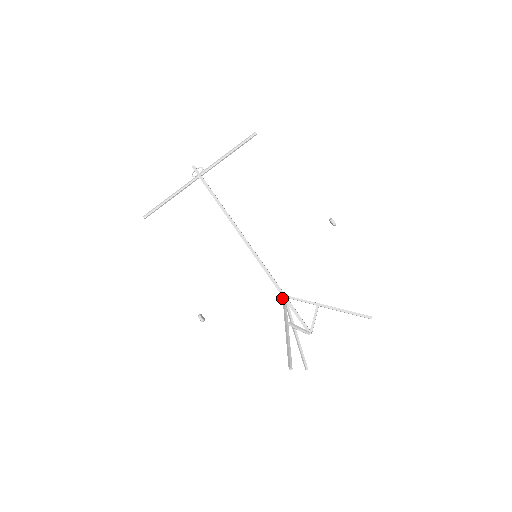
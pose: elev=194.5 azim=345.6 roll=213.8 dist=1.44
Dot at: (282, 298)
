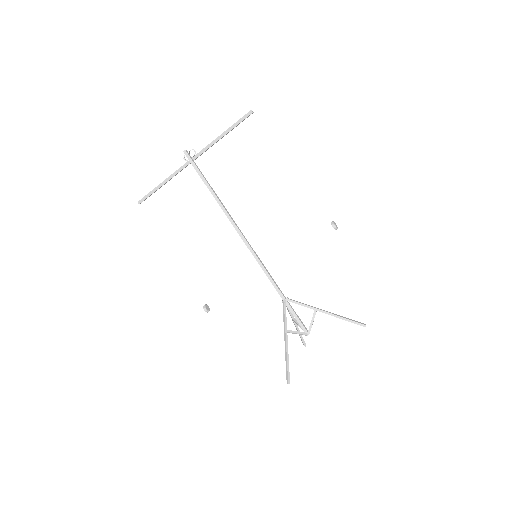
Dot at: (282, 301)
